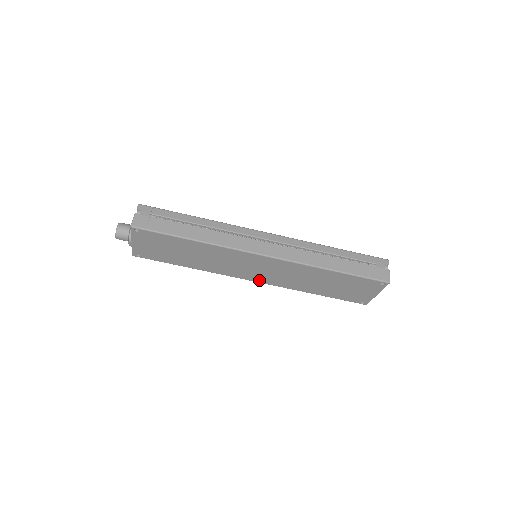
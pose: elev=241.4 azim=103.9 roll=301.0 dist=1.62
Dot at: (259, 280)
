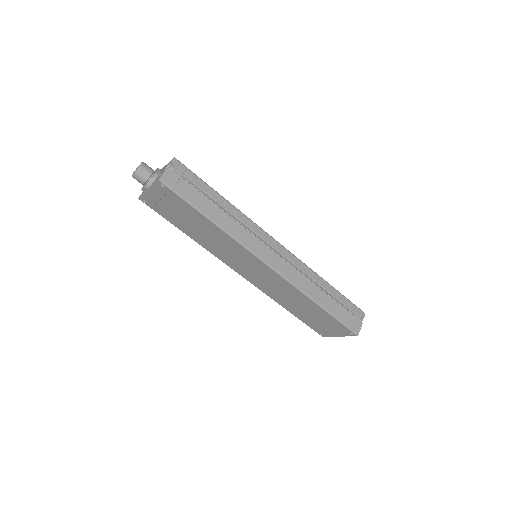
Dot at: (246, 277)
